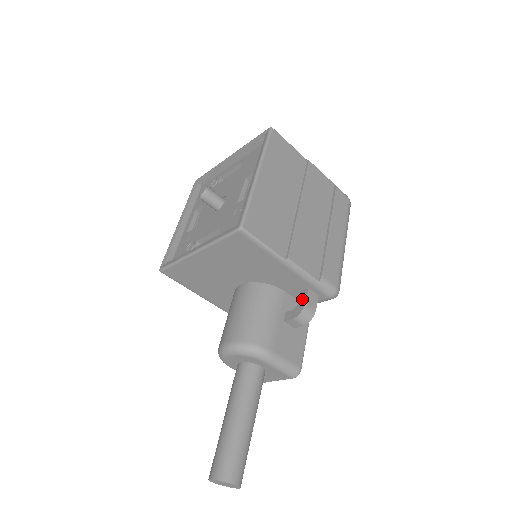
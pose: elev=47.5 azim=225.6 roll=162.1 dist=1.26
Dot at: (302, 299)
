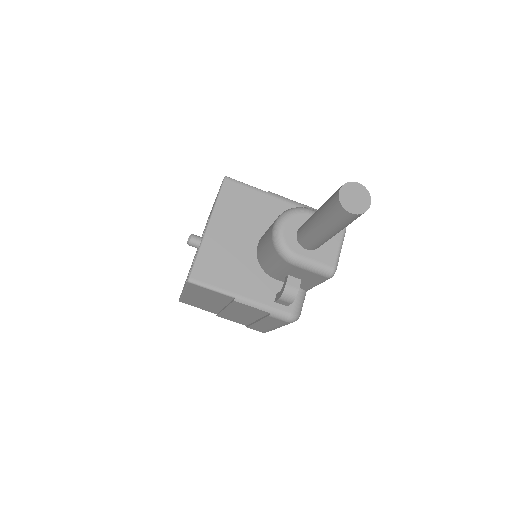
Dot at: occluded
